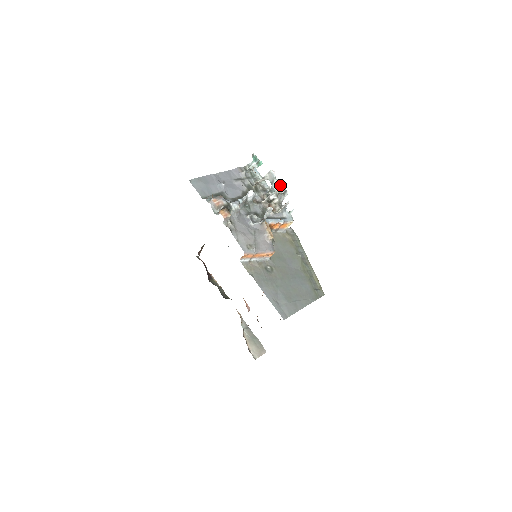
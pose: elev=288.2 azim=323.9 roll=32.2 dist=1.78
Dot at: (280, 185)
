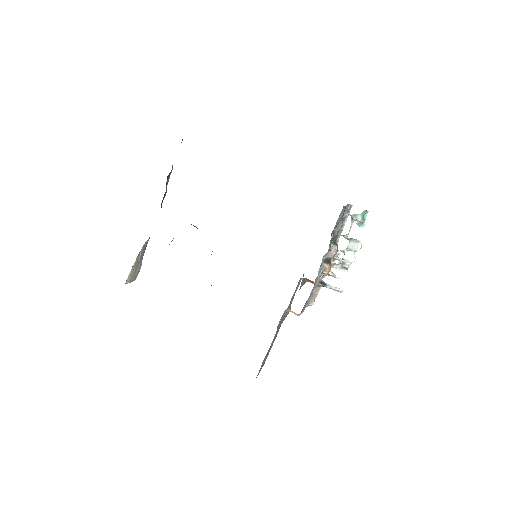
Dot at: (351, 262)
